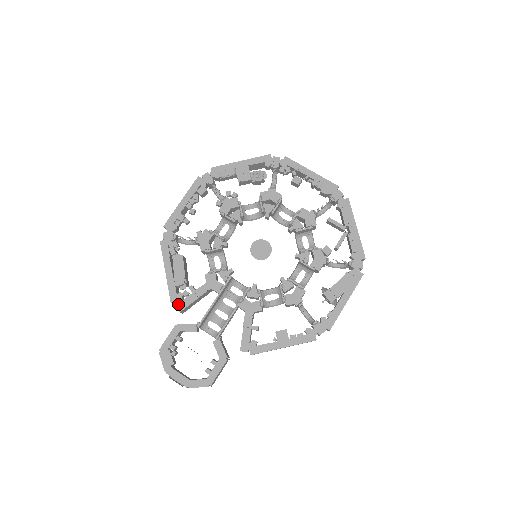
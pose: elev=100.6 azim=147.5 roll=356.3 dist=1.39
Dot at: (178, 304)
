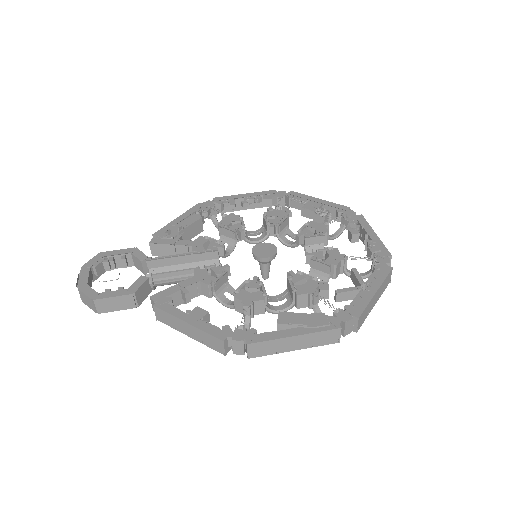
Dot at: (156, 238)
